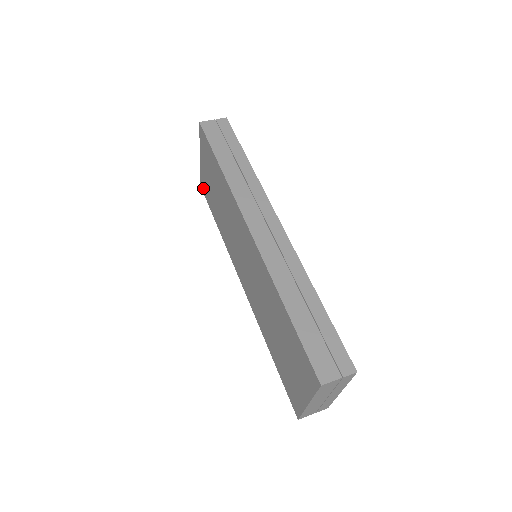
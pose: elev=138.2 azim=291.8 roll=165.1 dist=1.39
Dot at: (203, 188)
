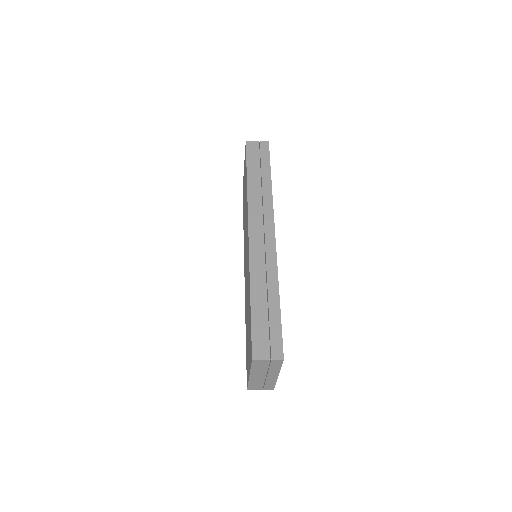
Dot at: occluded
